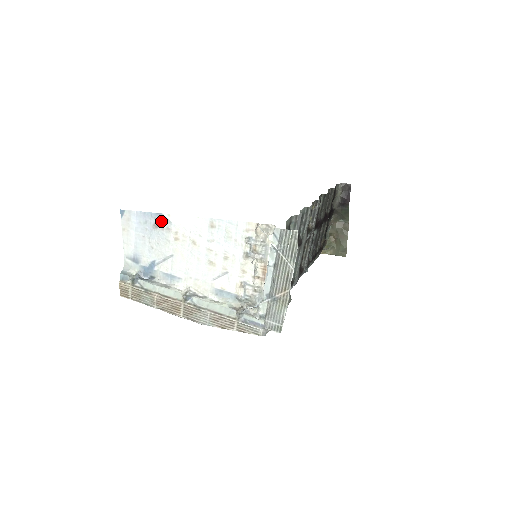
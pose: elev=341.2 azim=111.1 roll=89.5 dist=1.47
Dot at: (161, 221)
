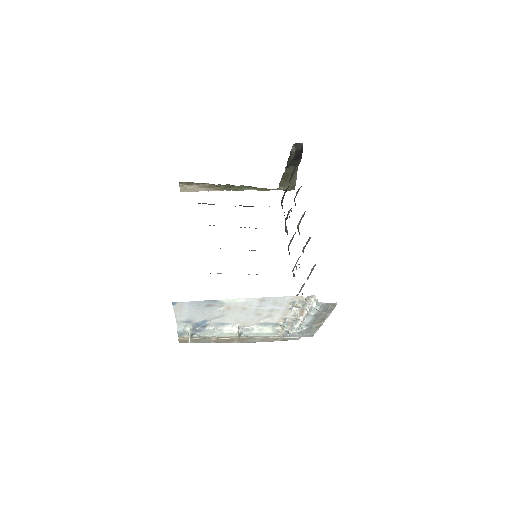
Dot at: (214, 303)
